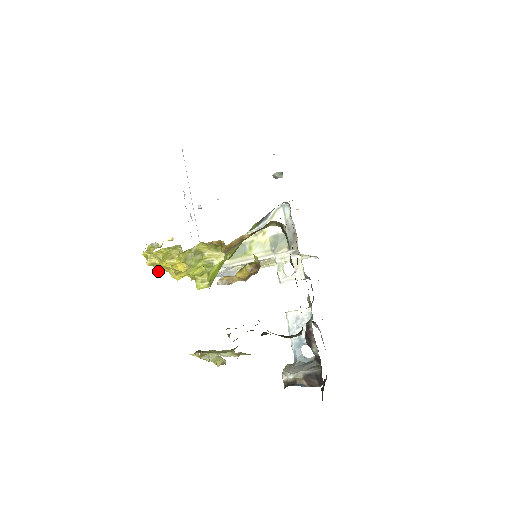
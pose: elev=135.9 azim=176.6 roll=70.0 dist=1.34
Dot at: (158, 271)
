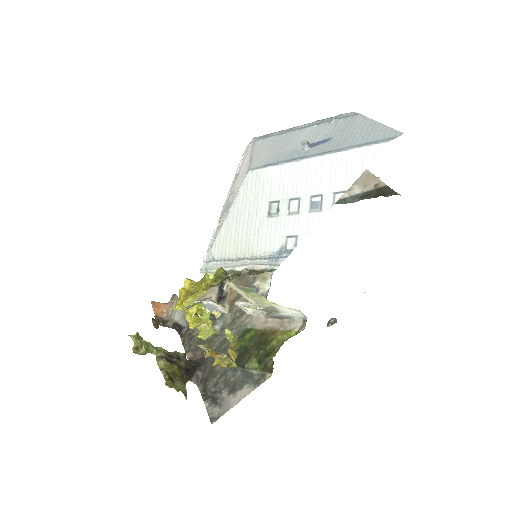
Dot at: occluded
